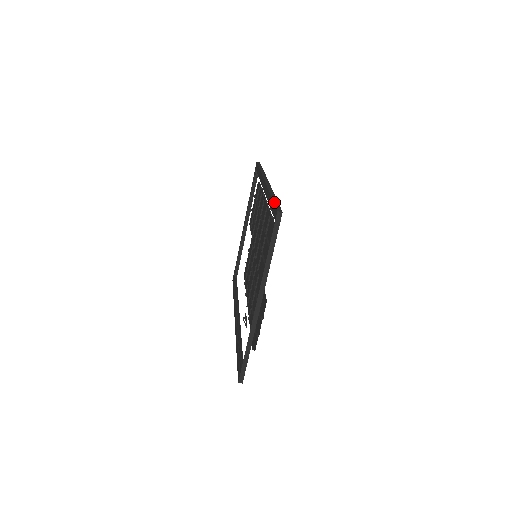
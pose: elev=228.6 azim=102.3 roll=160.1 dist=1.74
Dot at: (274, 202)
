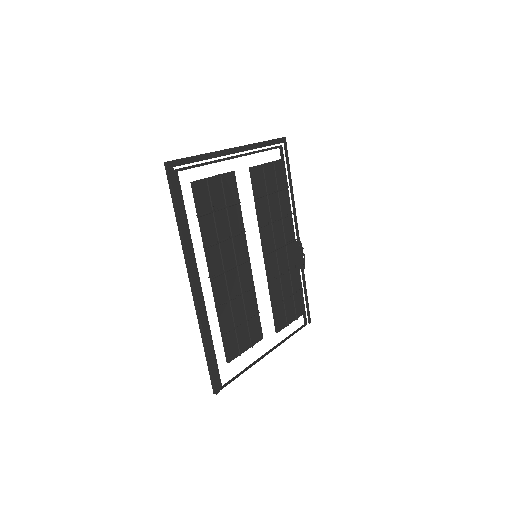
Dot at: (208, 369)
